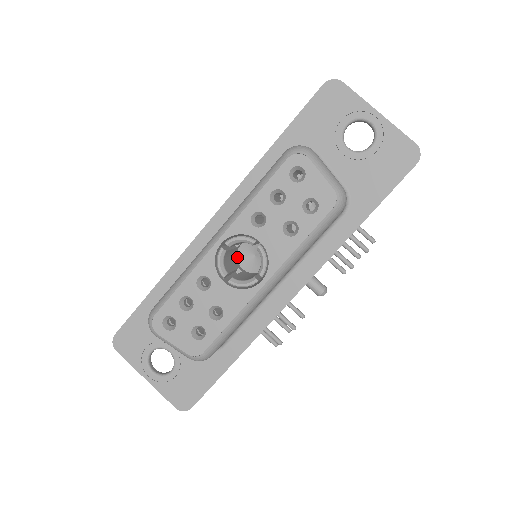
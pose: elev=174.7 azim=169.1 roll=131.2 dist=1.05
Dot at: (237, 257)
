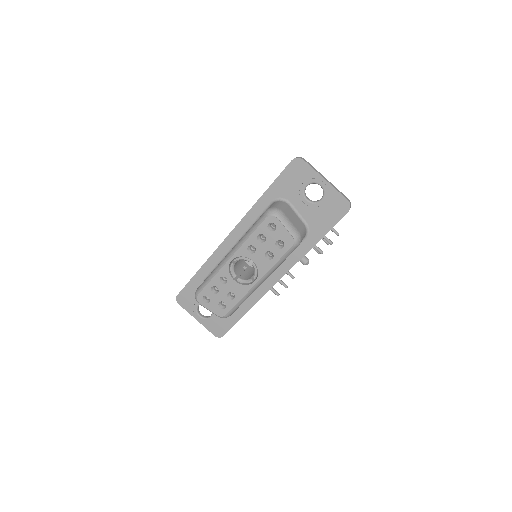
Dot at: occluded
